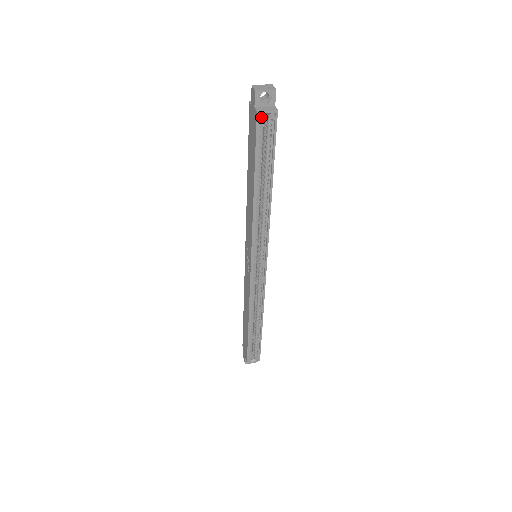
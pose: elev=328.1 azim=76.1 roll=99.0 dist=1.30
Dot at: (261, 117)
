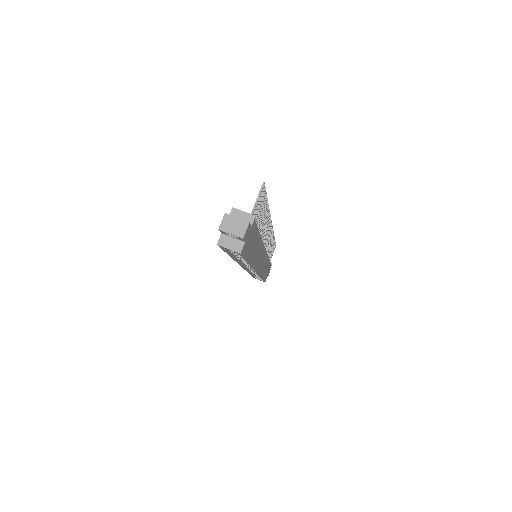
Dot at: (223, 247)
